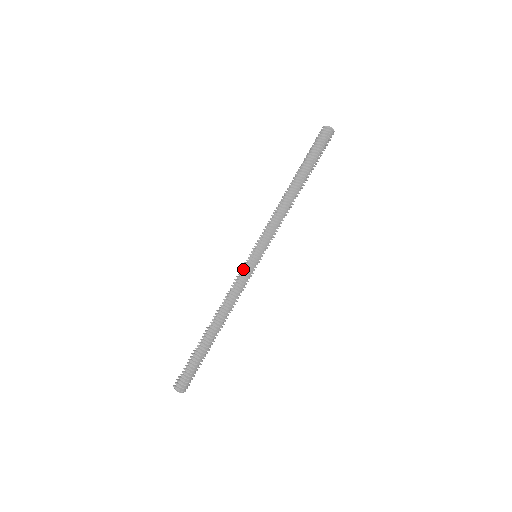
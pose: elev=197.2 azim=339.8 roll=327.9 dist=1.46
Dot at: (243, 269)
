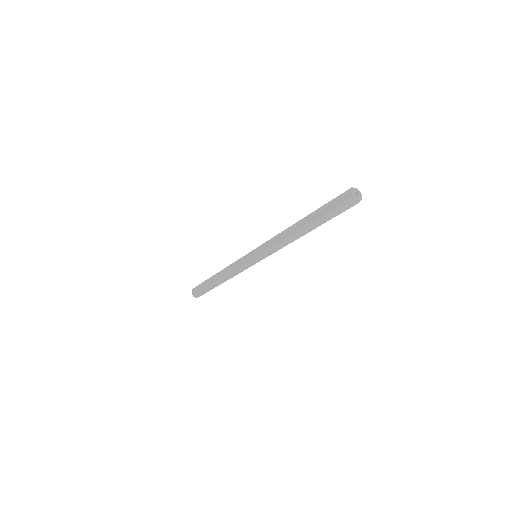
Dot at: (243, 259)
